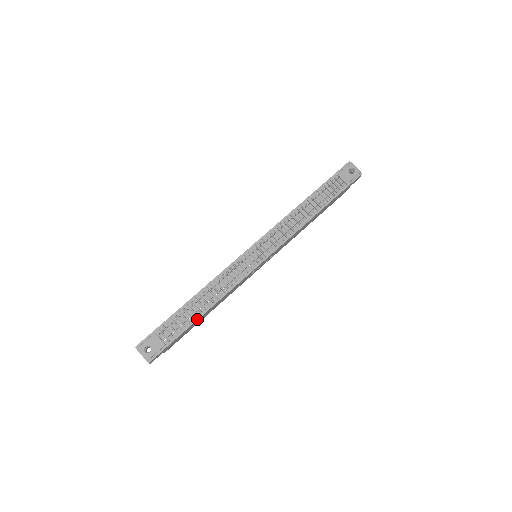
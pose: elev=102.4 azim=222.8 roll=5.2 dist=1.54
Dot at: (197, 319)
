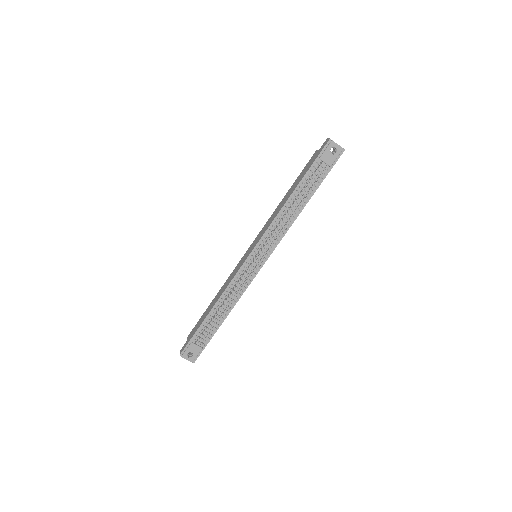
Dot at: (221, 324)
